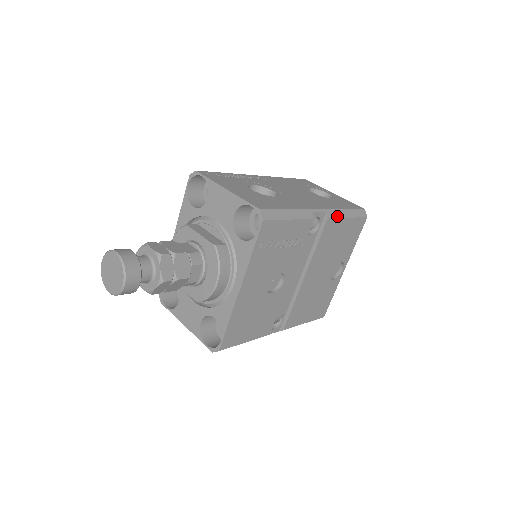
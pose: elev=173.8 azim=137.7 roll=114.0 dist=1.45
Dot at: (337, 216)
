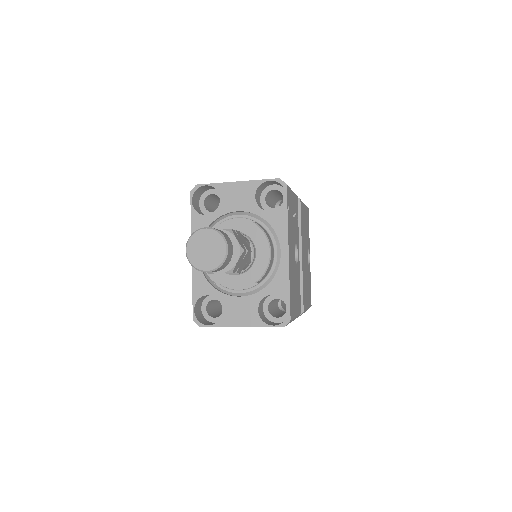
Dot at: occluded
